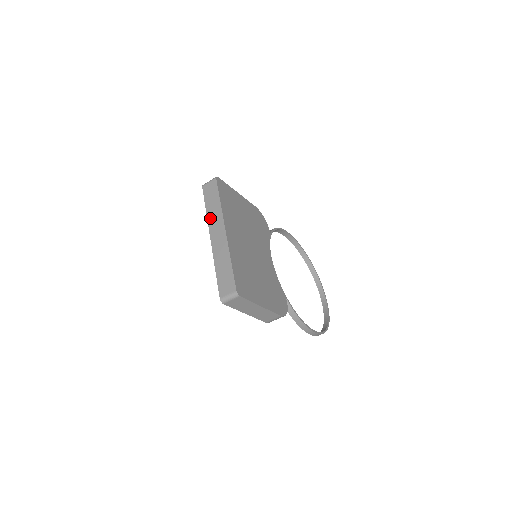
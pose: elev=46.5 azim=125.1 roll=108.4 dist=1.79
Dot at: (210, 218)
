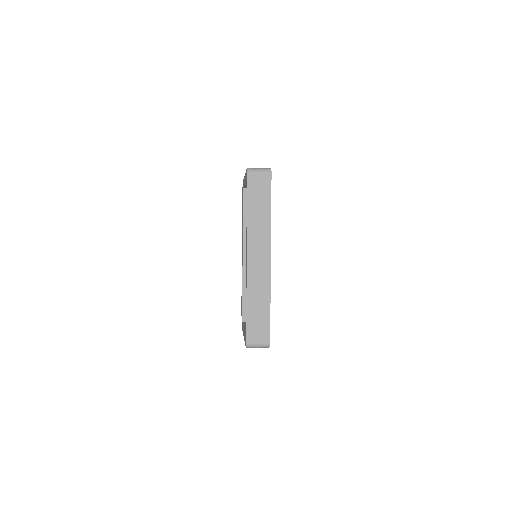
Dot at: (252, 229)
